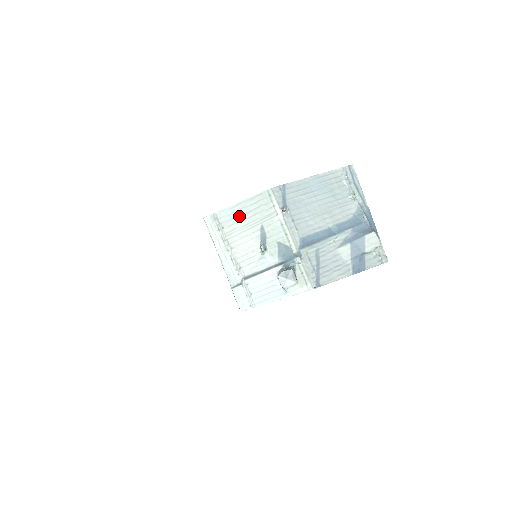
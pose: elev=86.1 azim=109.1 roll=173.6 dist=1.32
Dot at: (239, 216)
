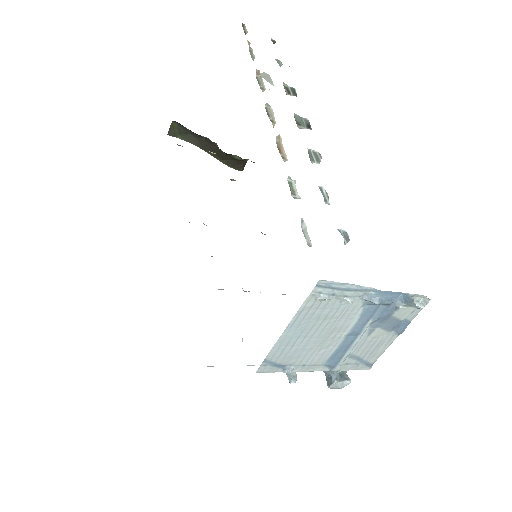
Dot at: occluded
